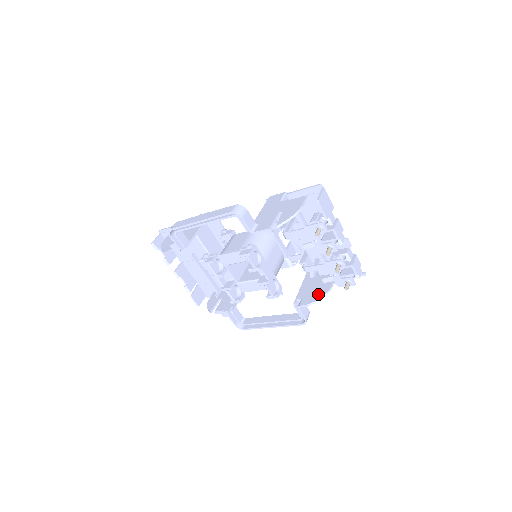
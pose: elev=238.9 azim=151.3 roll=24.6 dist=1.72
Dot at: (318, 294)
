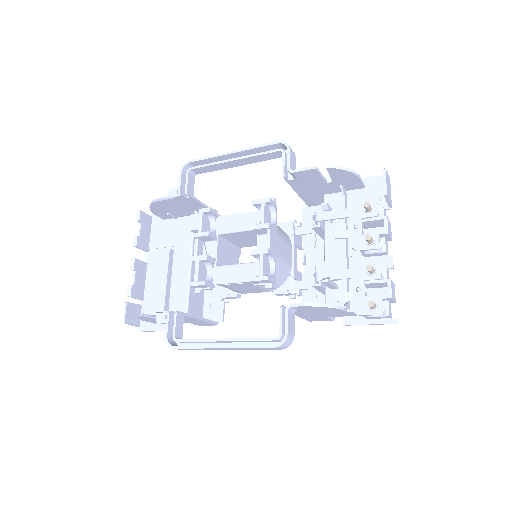
Dot at: occluded
